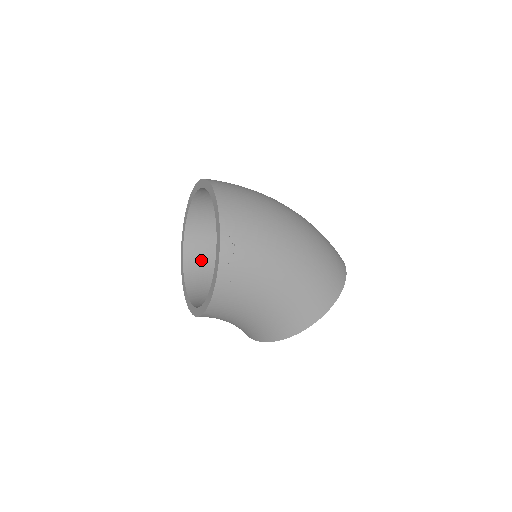
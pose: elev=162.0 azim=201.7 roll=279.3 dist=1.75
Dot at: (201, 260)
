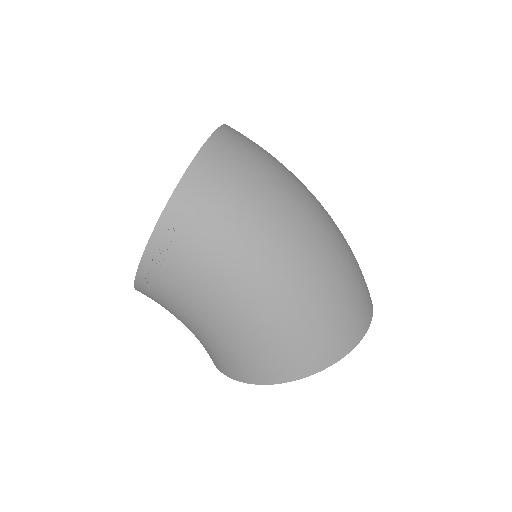
Dot at: occluded
